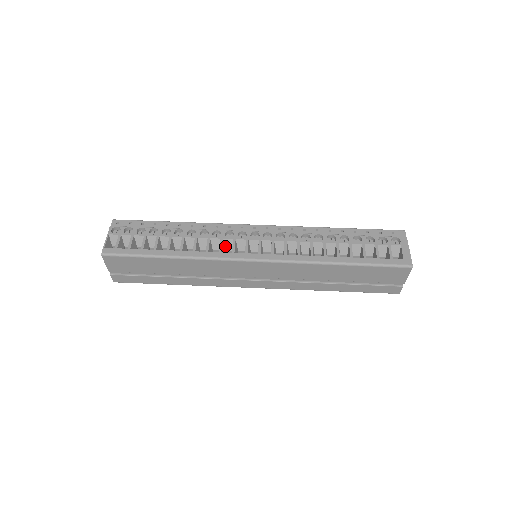
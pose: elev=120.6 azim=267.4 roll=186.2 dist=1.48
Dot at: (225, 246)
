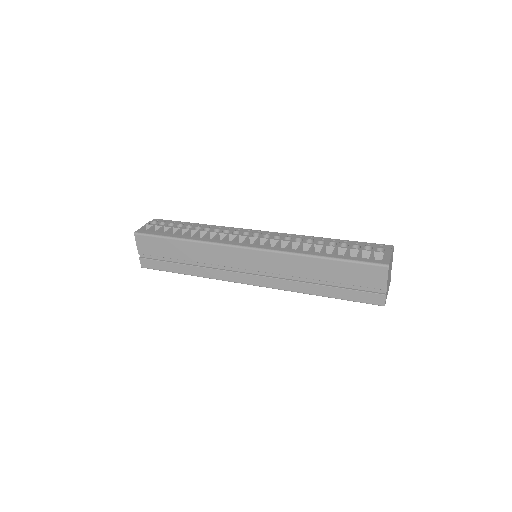
Dot at: occluded
